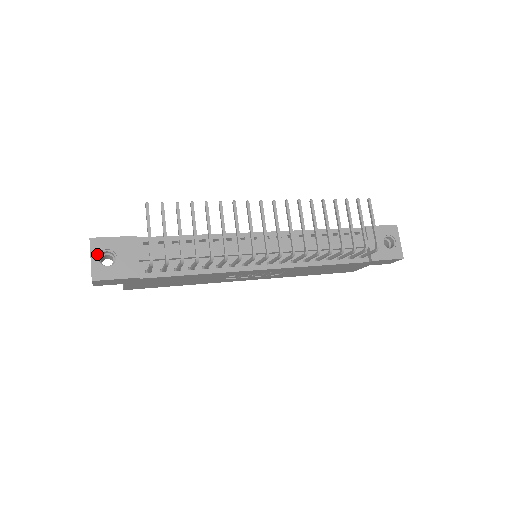
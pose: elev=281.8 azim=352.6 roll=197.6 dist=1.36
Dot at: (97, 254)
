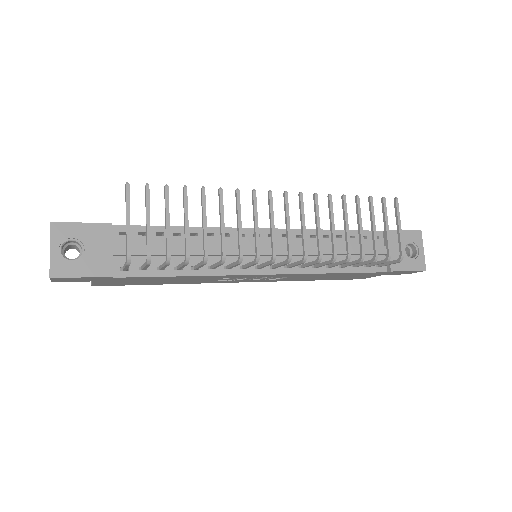
Dot at: (59, 243)
